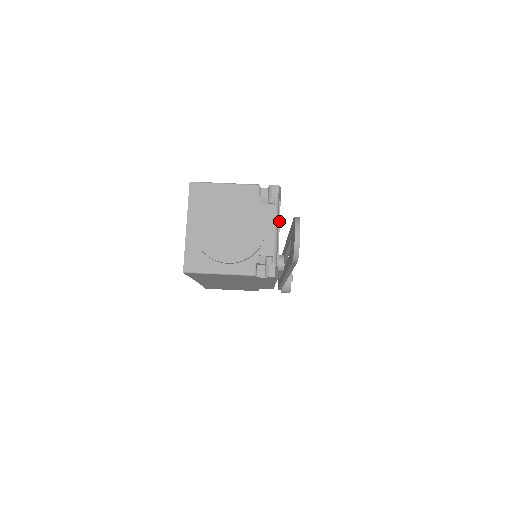
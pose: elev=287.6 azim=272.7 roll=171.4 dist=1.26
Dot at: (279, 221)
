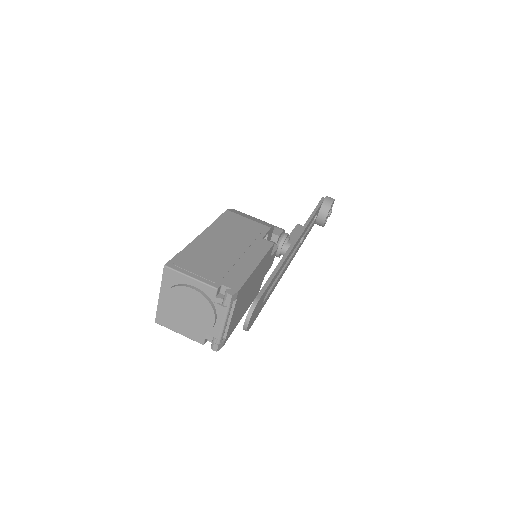
Dot at: (233, 311)
